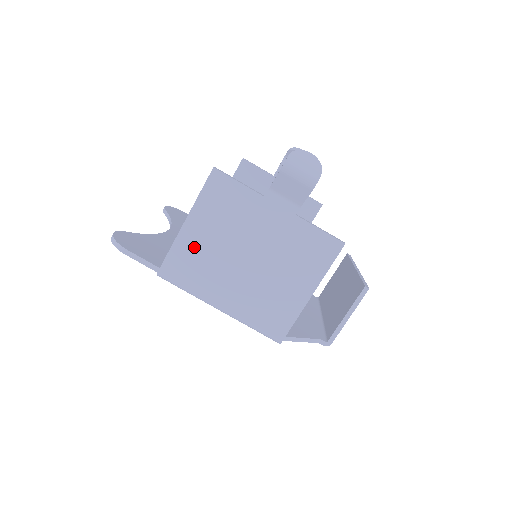
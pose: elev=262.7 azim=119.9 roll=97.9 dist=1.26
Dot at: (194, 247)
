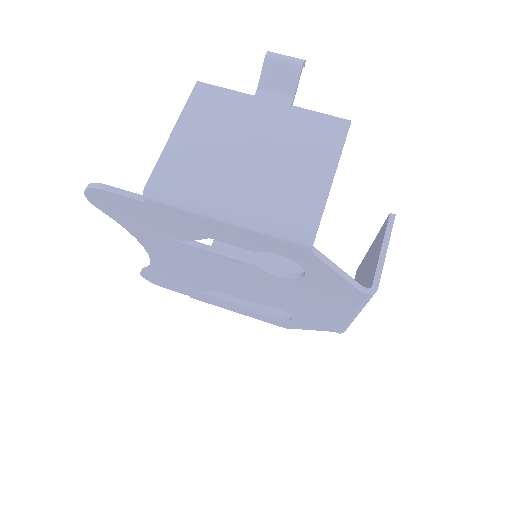
Dot at: (186, 154)
